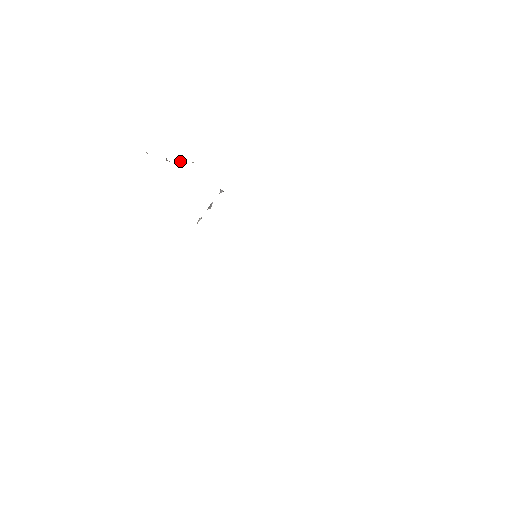
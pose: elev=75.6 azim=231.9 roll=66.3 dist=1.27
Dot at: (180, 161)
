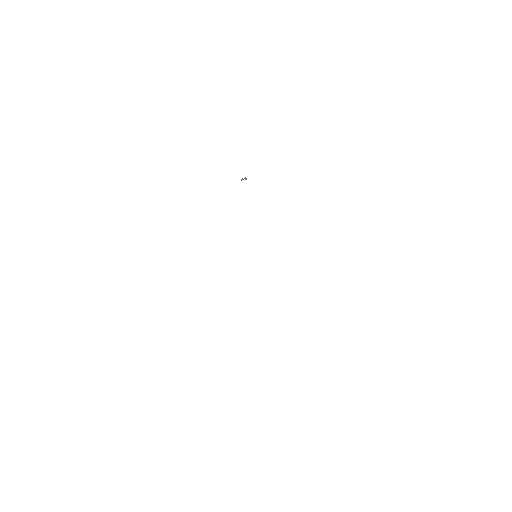
Dot at: occluded
